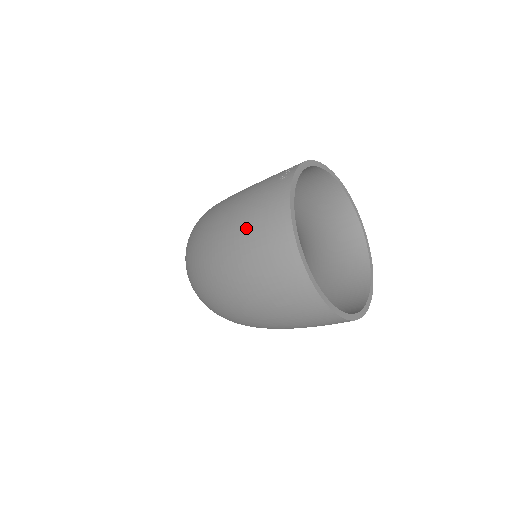
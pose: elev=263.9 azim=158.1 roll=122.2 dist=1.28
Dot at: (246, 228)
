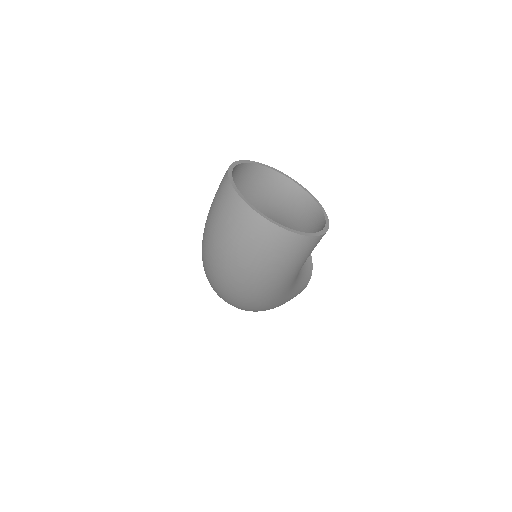
Dot at: (215, 213)
